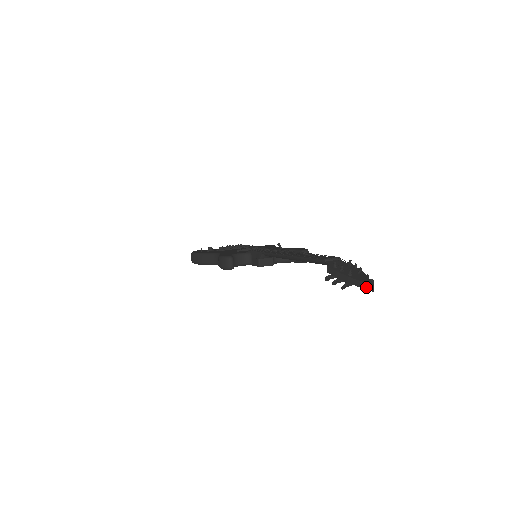
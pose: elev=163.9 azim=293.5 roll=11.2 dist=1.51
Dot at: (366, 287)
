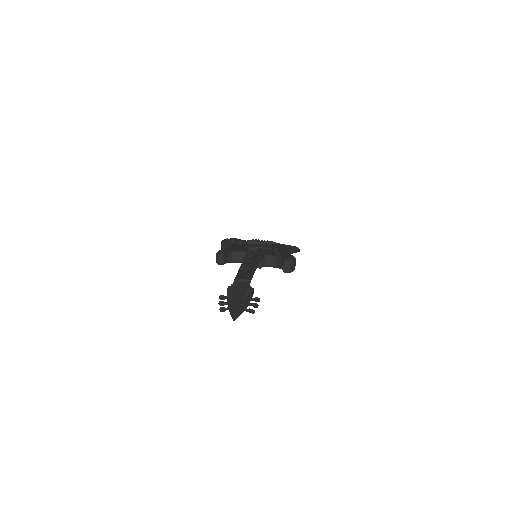
Dot at: (231, 315)
